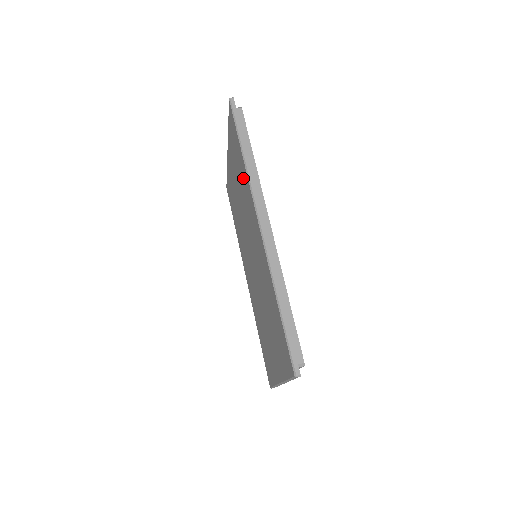
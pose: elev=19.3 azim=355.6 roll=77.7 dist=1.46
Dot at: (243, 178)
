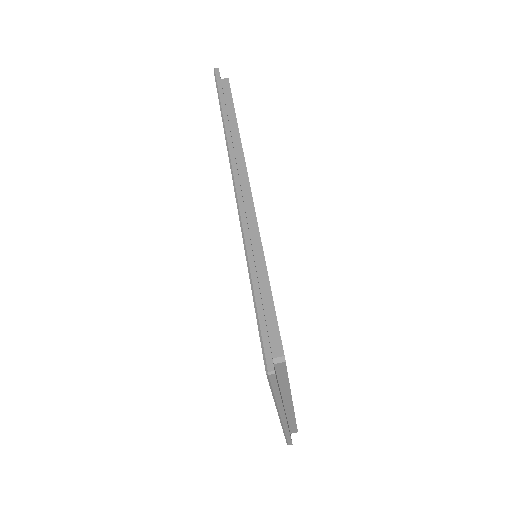
Dot at: occluded
